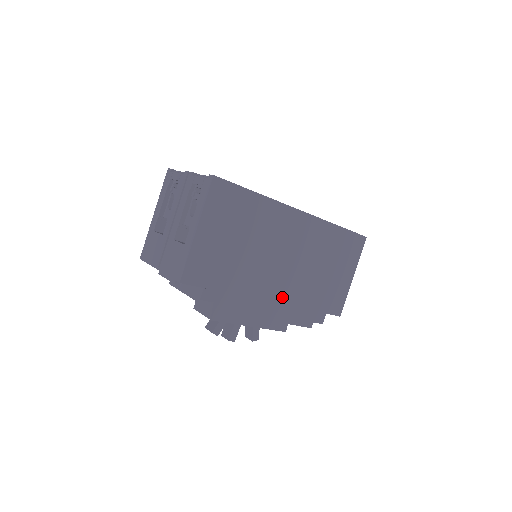
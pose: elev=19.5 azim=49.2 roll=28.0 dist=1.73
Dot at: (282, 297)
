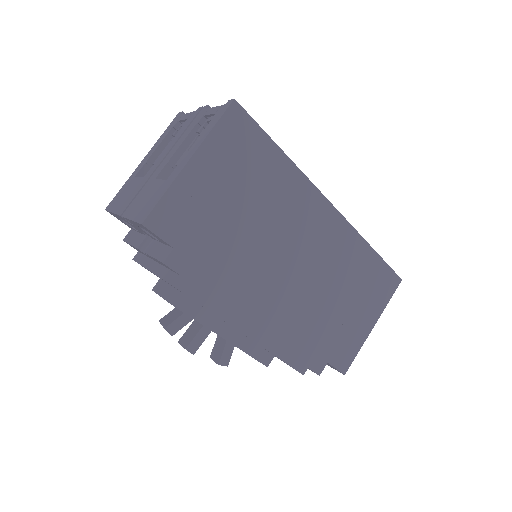
Dot at: (277, 312)
